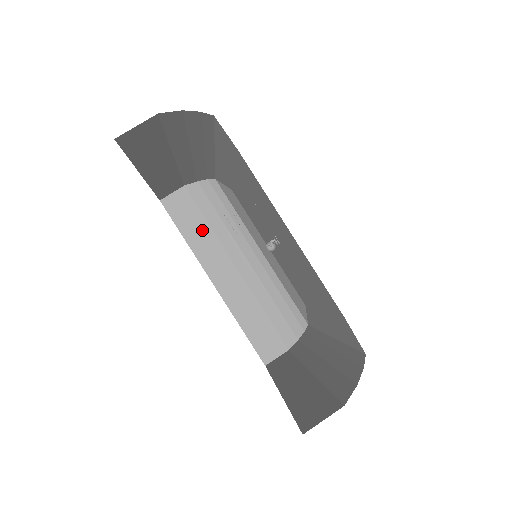
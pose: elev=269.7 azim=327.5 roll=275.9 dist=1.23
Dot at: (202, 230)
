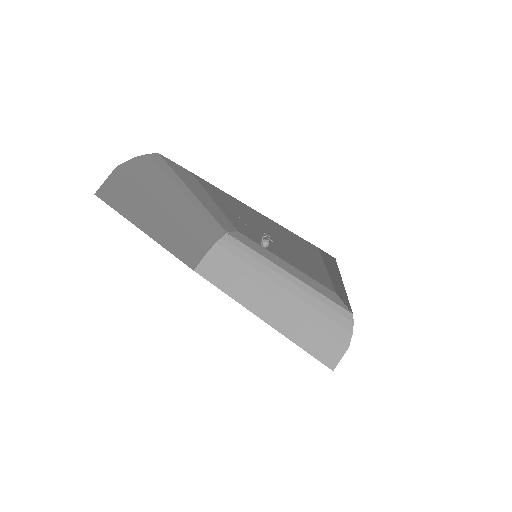
Dot at: (233, 278)
